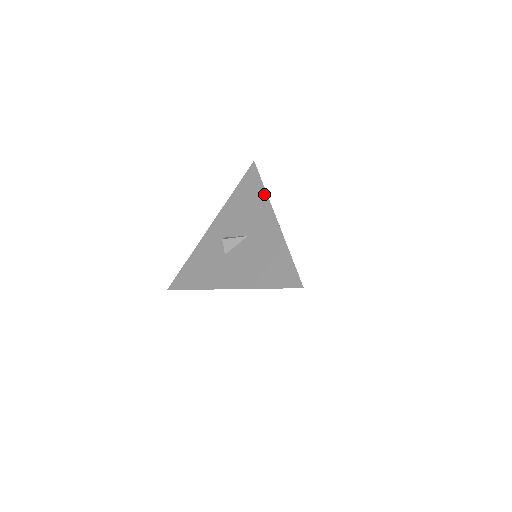
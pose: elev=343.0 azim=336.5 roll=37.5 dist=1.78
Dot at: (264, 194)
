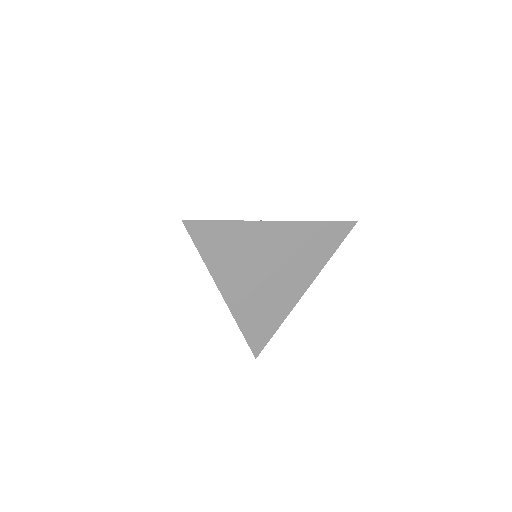
Dot at: occluded
